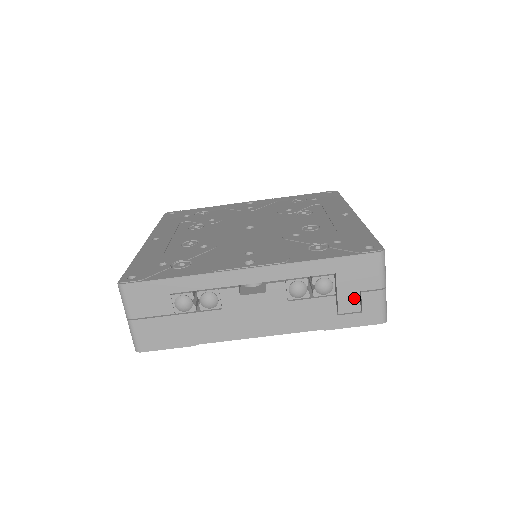
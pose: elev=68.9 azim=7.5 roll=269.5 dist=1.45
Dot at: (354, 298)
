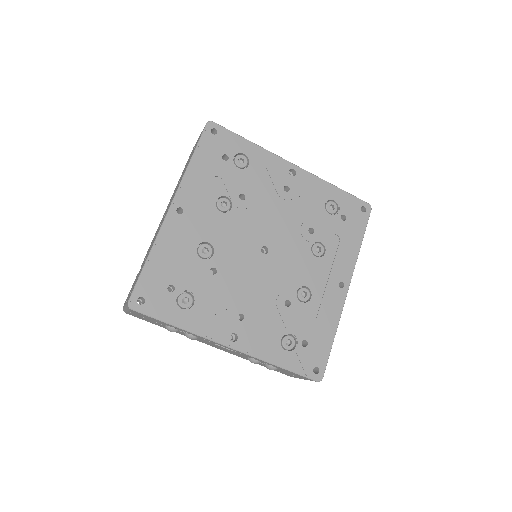
Dot at: (285, 372)
